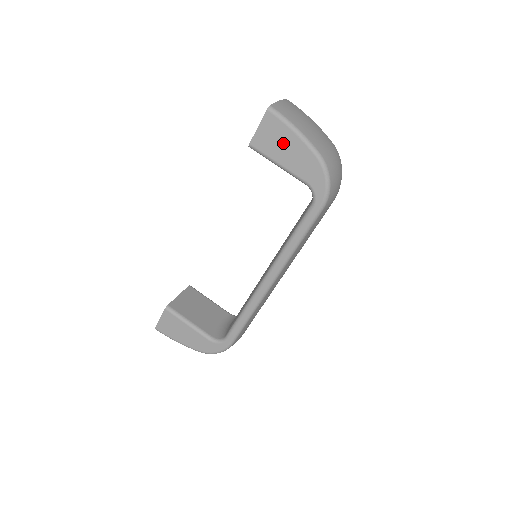
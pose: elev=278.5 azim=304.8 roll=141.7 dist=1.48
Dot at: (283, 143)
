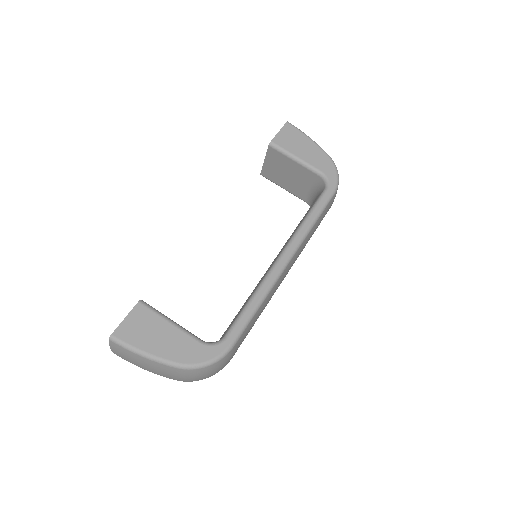
Dot at: (300, 143)
